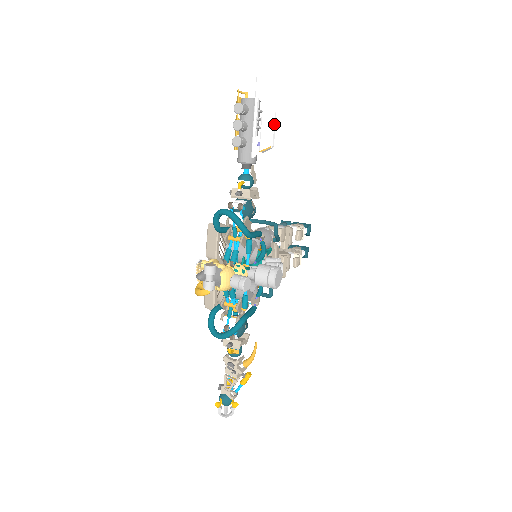
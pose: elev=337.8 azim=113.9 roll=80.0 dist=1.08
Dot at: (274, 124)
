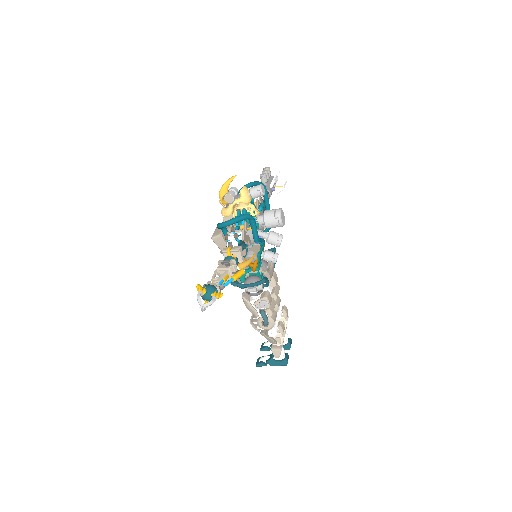
Dot at: (285, 183)
